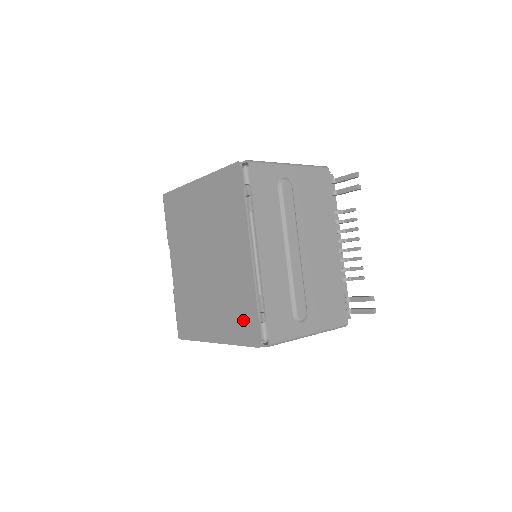
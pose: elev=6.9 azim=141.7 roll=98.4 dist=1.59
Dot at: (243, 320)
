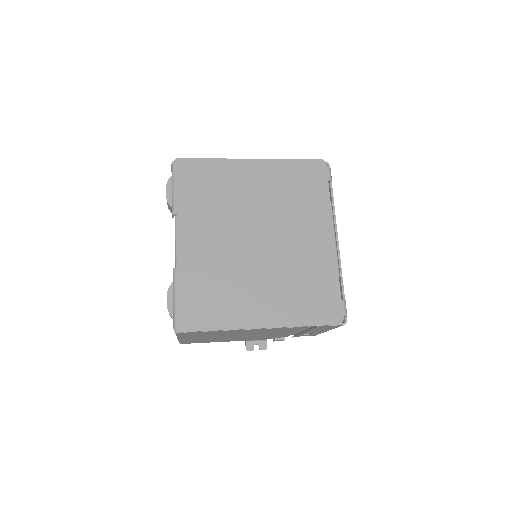
Dot at: (318, 299)
